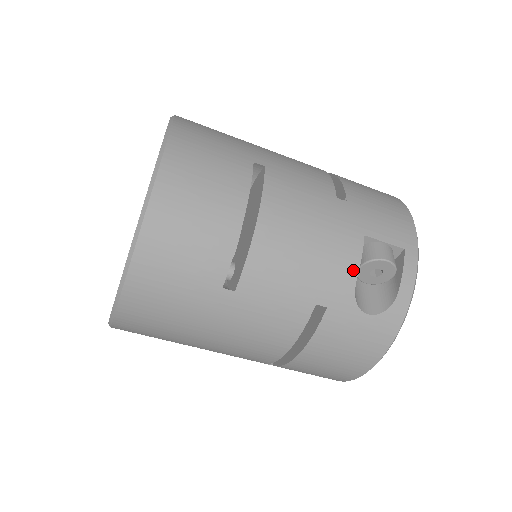
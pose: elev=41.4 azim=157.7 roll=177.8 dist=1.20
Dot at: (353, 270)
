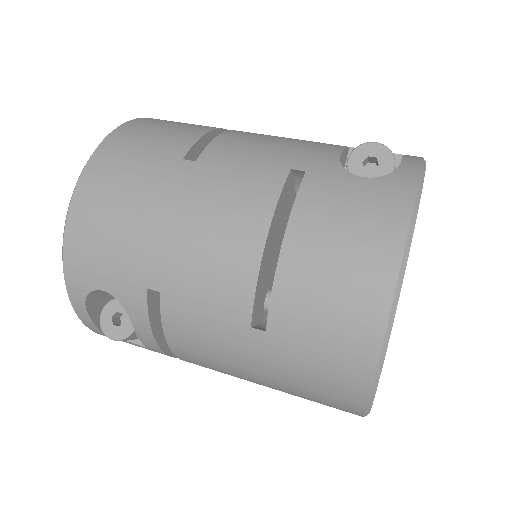
Dot at: (335, 151)
